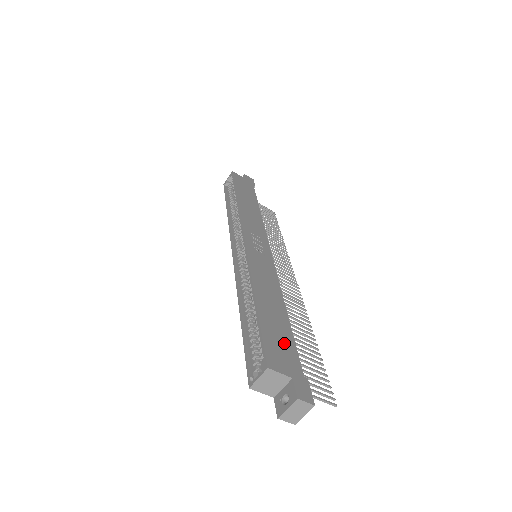
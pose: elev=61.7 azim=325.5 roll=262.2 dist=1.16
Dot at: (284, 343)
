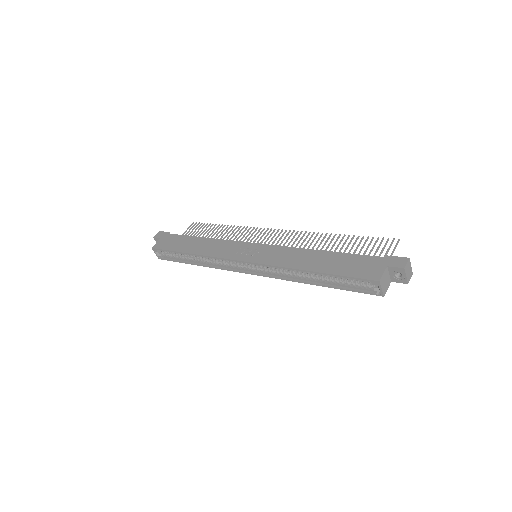
Dot at: (355, 263)
